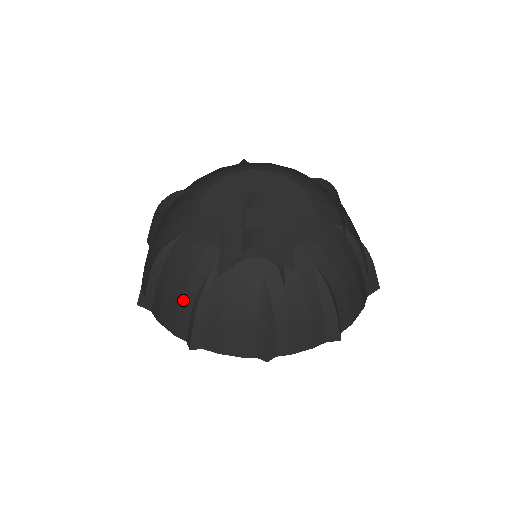
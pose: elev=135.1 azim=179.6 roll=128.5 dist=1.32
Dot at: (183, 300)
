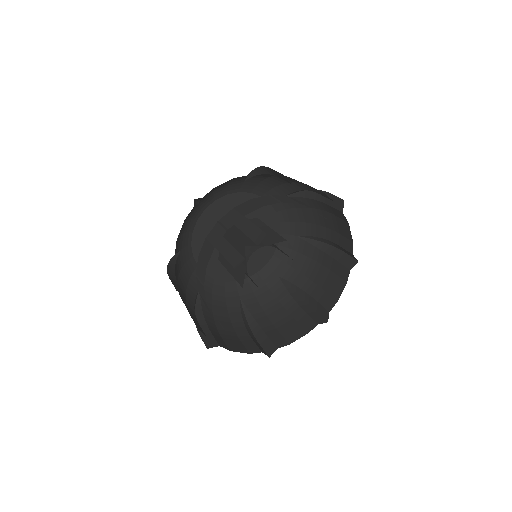
Dot at: (237, 331)
